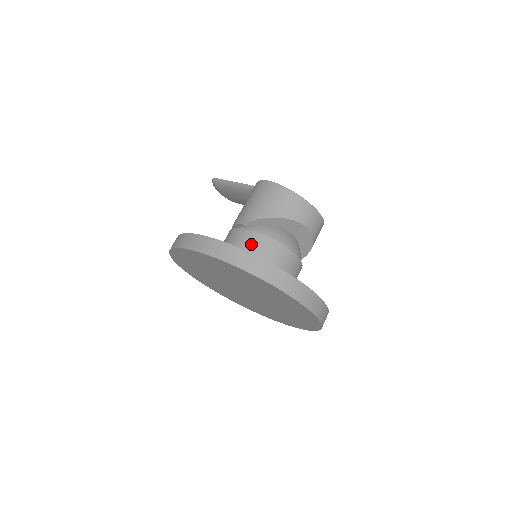
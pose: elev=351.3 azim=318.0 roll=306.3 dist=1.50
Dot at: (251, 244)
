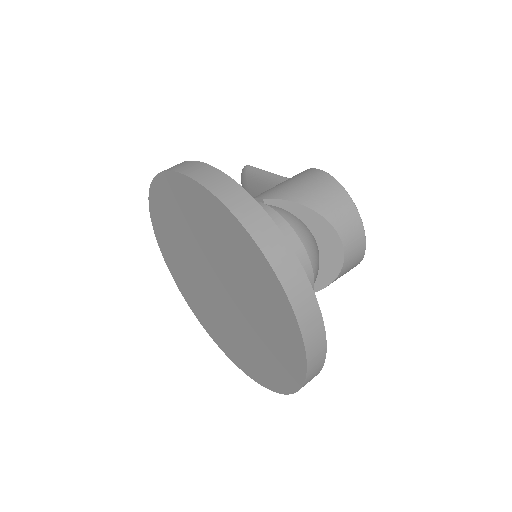
Dot at: occluded
